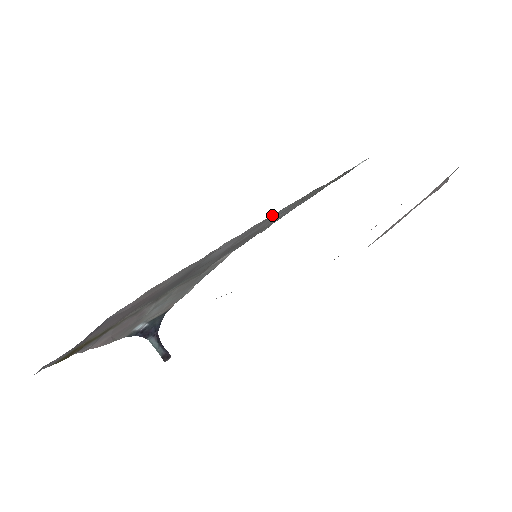
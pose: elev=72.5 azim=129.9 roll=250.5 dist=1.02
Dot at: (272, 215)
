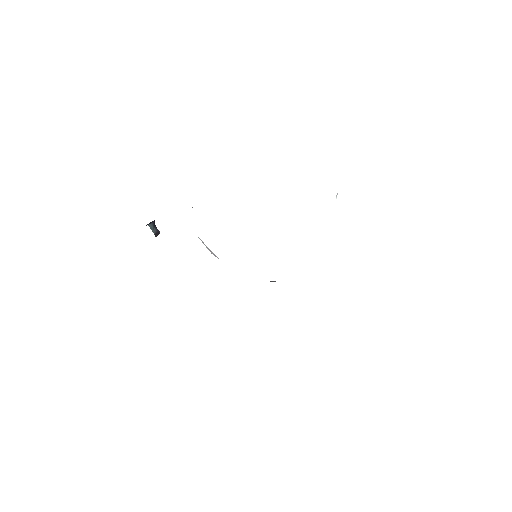
Dot at: occluded
